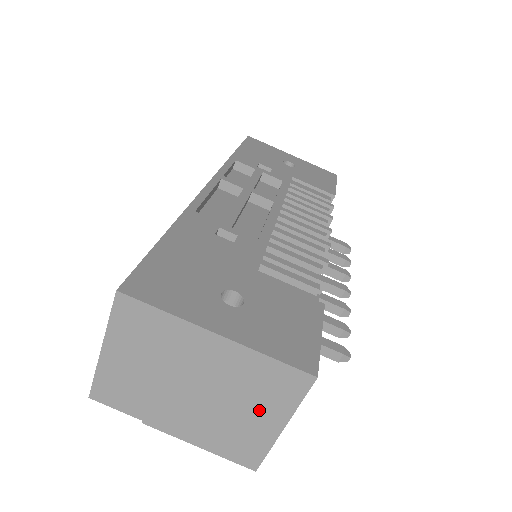
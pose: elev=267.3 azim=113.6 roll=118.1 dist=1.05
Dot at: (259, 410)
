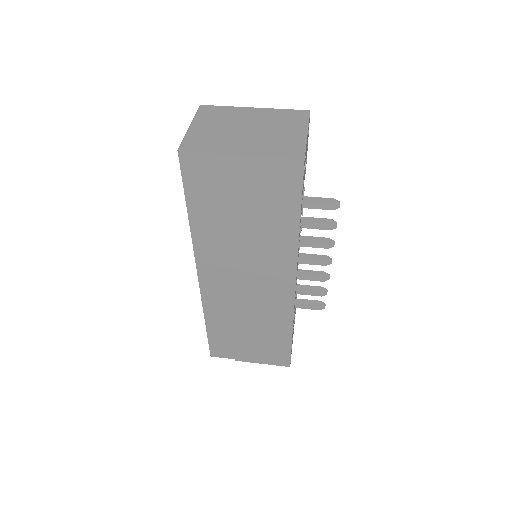
Dot at: (289, 129)
